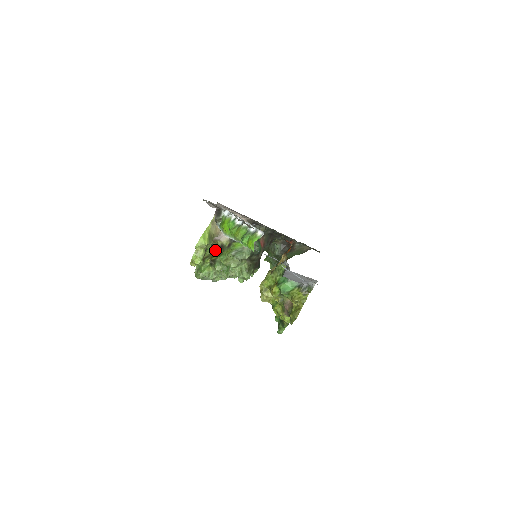
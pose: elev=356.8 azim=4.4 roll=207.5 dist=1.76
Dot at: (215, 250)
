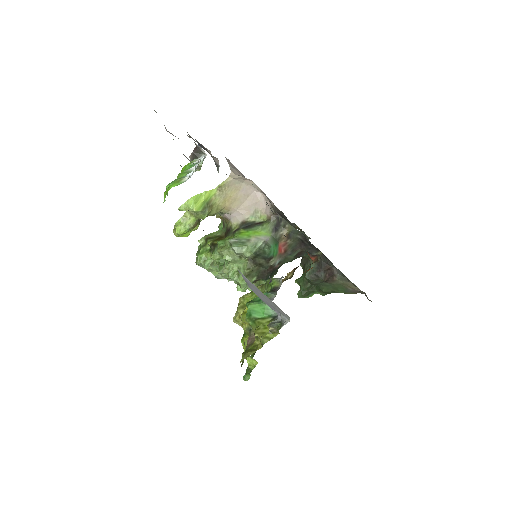
Dot at: (223, 233)
